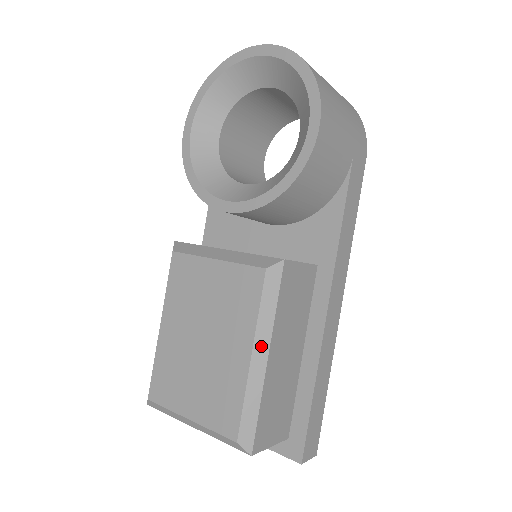
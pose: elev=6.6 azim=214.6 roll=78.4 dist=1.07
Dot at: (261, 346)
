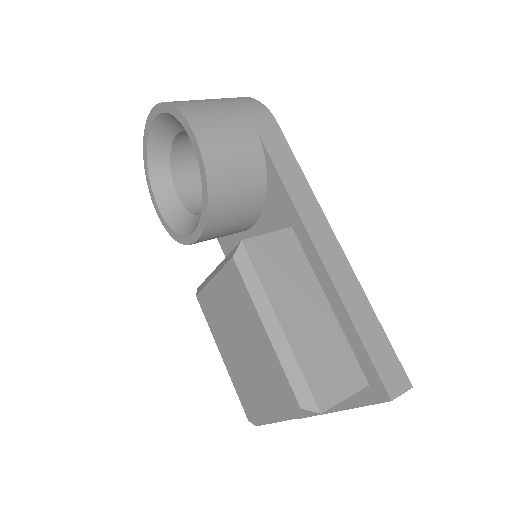
Dot at: (268, 317)
